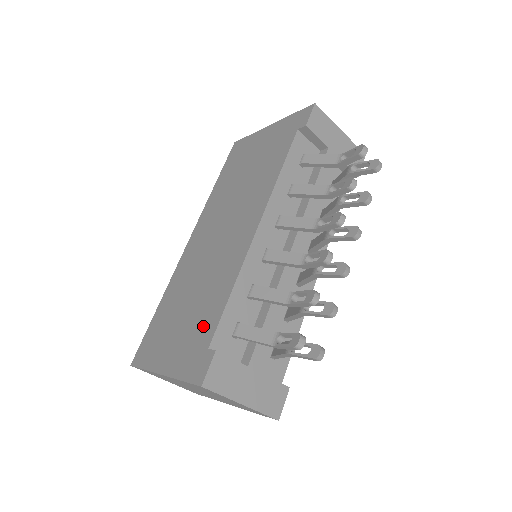
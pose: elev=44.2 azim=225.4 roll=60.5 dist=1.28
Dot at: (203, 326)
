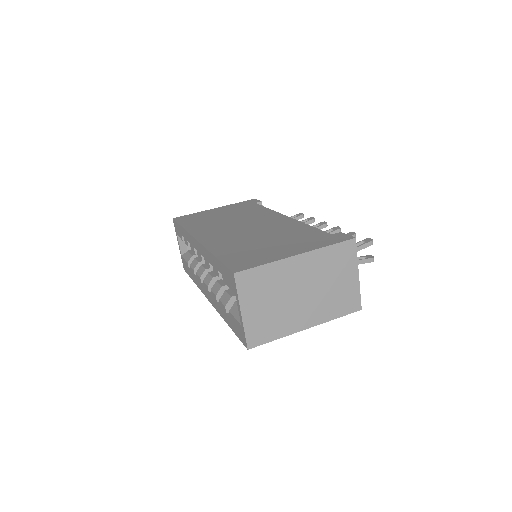
Dot at: (307, 235)
